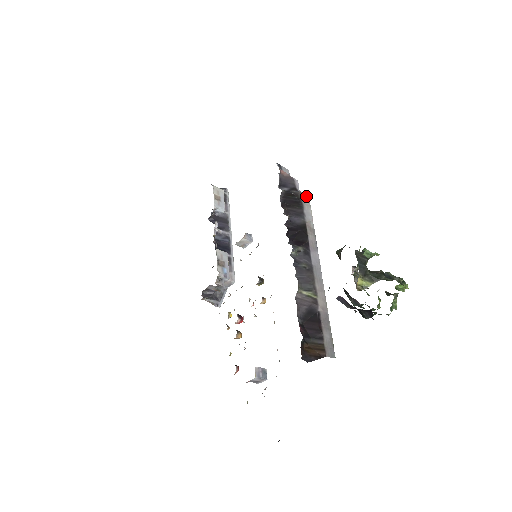
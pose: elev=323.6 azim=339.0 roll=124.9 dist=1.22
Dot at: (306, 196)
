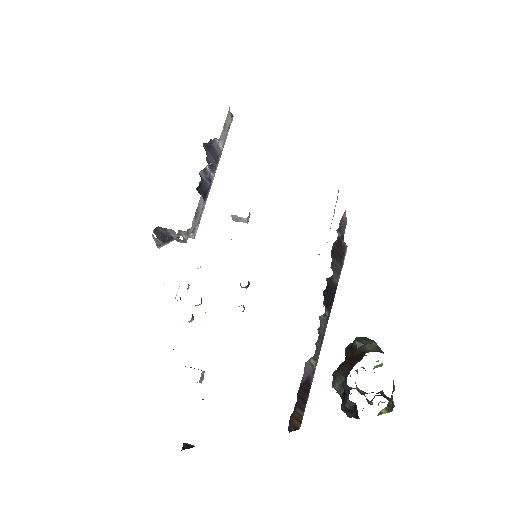
Dot at: (346, 251)
